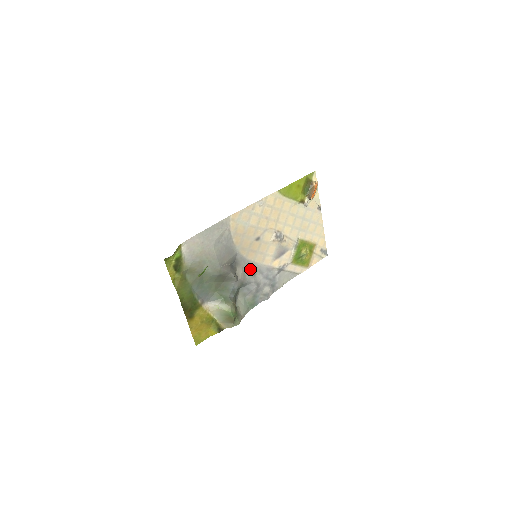
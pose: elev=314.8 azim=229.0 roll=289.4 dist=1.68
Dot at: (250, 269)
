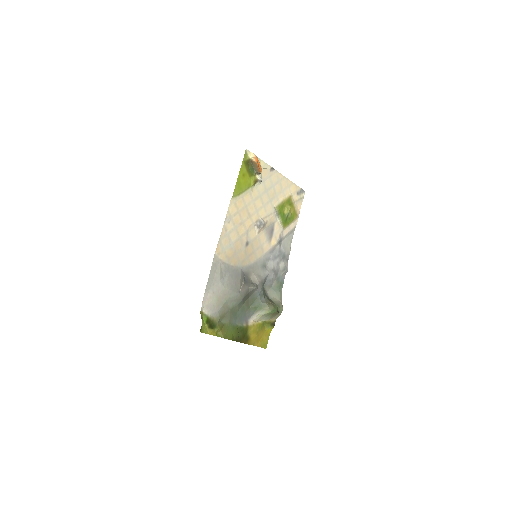
Dot at: (259, 267)
